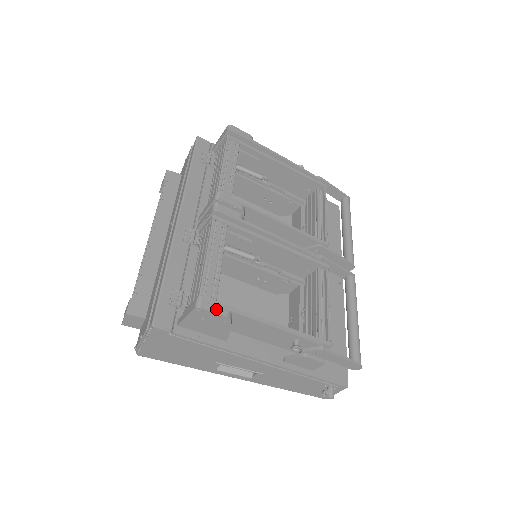
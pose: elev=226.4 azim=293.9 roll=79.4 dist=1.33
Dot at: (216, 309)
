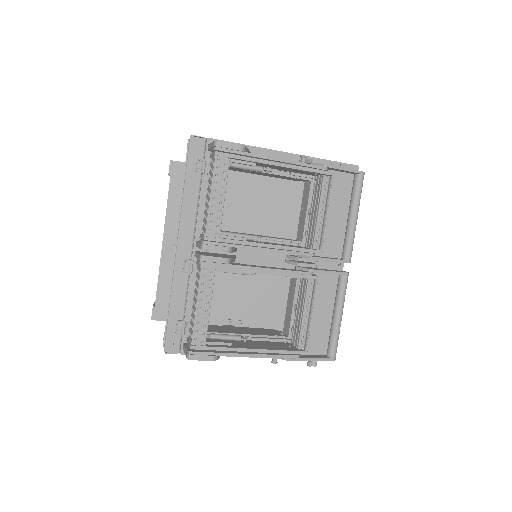
Dot at: (203, 357)
